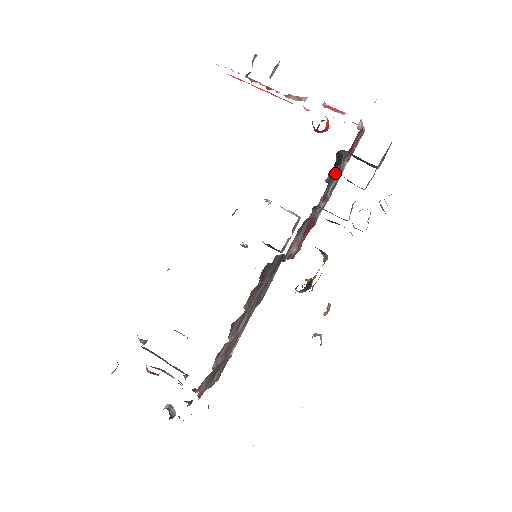
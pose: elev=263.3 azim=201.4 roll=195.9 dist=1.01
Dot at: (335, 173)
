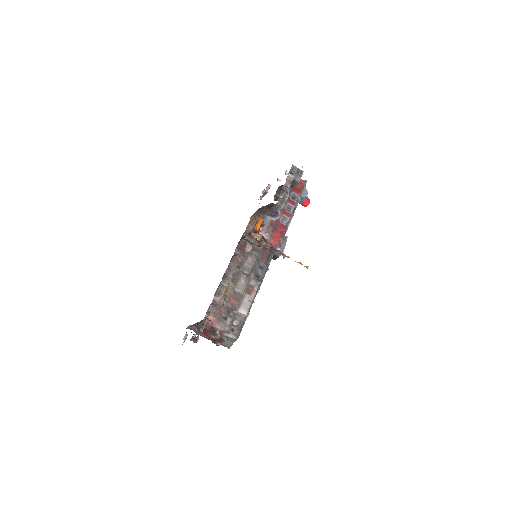
Dot at: occluded
